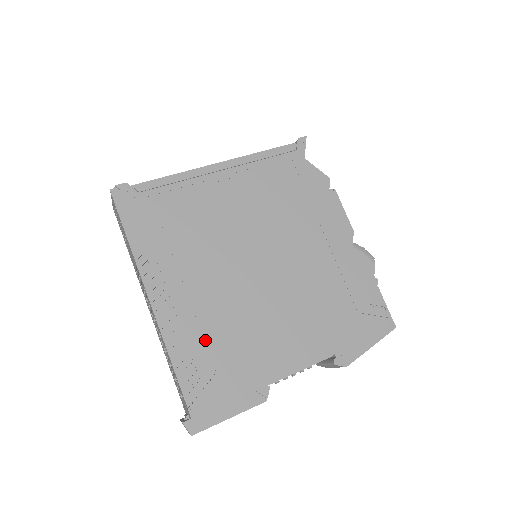
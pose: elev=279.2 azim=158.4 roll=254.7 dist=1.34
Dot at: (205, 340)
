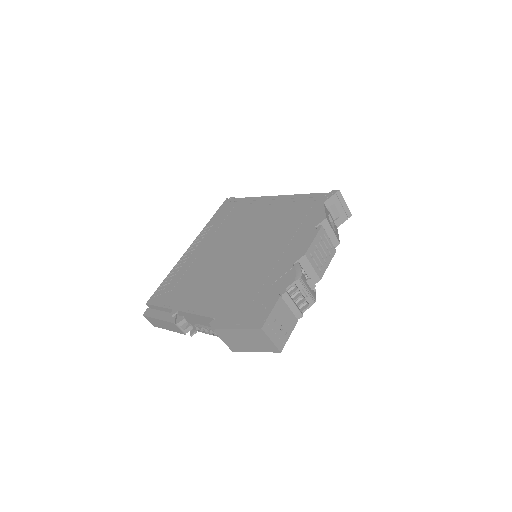
Dot at: (184, 274)
